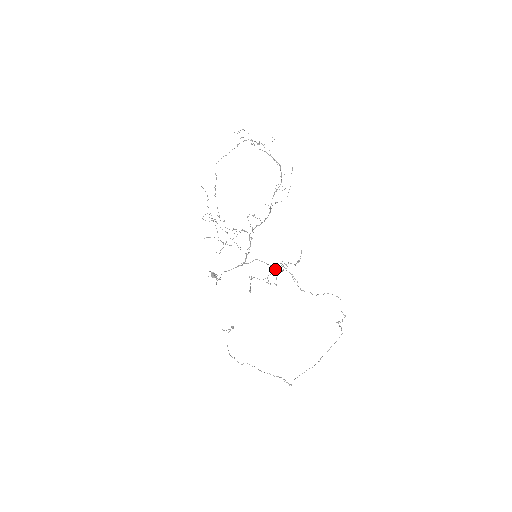
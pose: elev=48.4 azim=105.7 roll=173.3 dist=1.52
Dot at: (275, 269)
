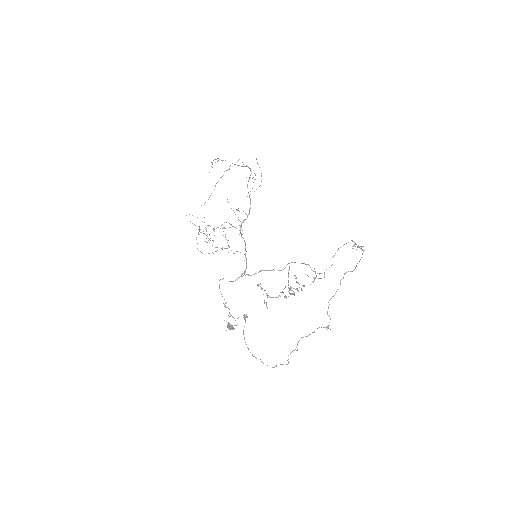
Dot at: (288, 281)
